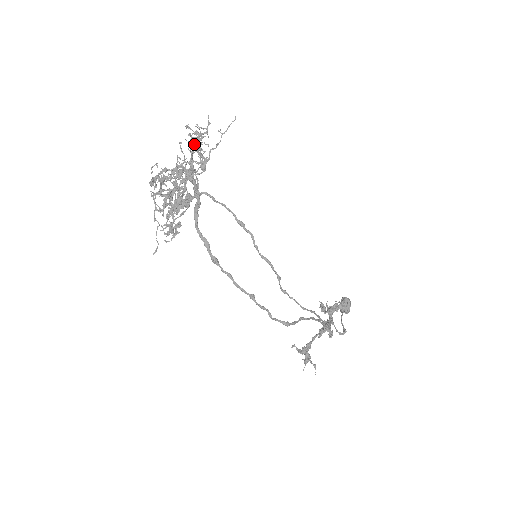
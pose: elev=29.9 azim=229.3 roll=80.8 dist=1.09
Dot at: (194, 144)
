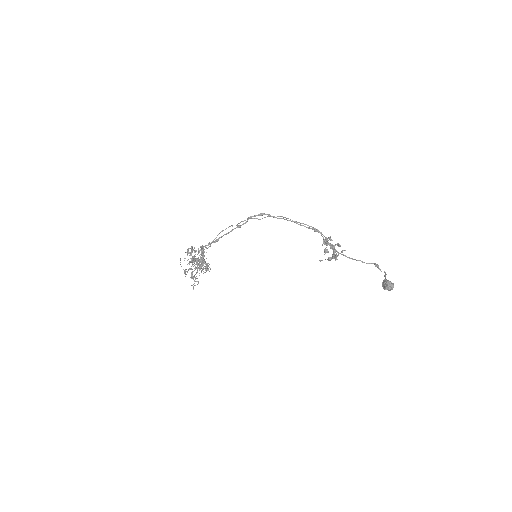
Dot at: occluded
